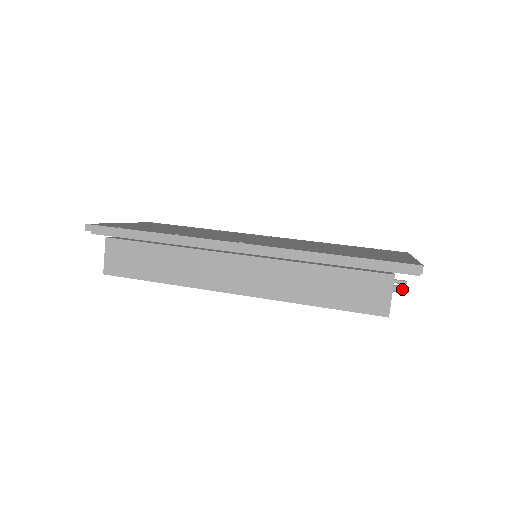
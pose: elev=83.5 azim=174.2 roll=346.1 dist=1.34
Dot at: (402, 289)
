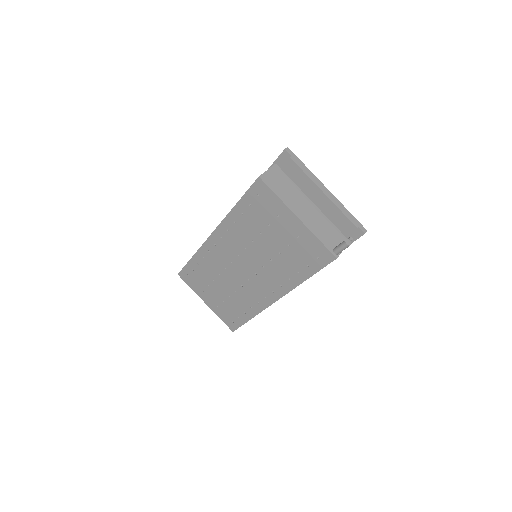
Dot at: (344, 241)
